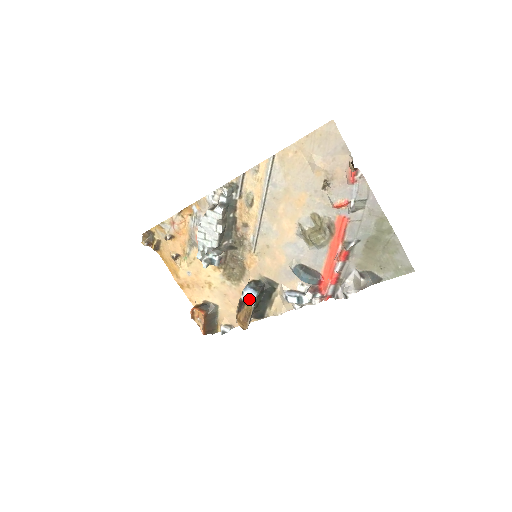
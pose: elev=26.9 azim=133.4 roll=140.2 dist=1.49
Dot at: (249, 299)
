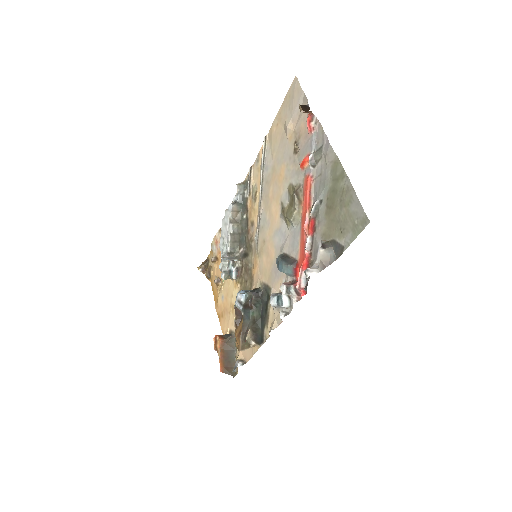
Dot at: (239, 302)
